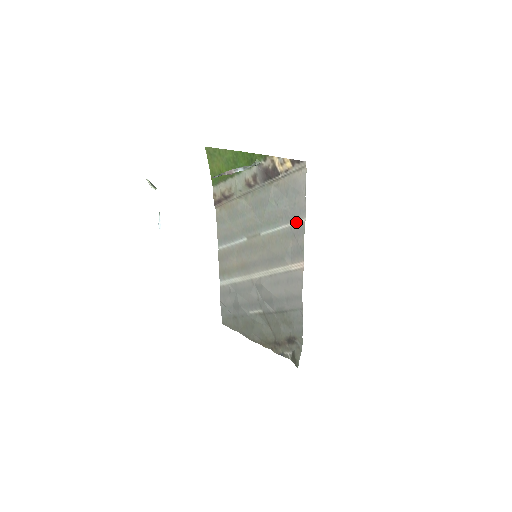
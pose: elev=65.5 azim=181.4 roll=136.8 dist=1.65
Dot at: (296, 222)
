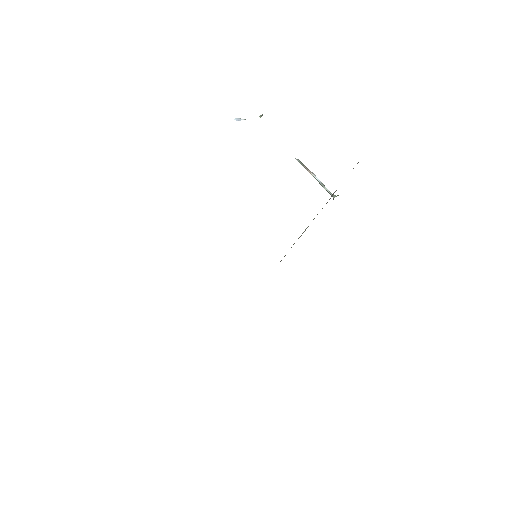
Dot at: occluded
